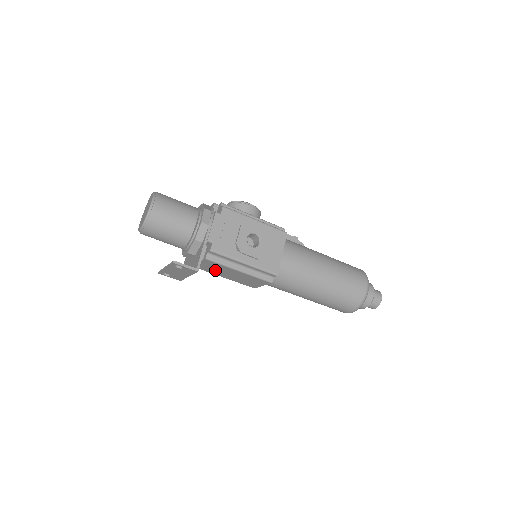
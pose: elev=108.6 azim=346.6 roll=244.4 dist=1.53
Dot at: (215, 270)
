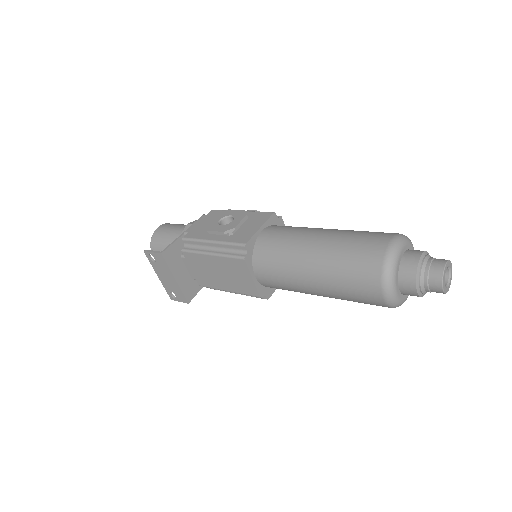
Dot at: (208, 275)
